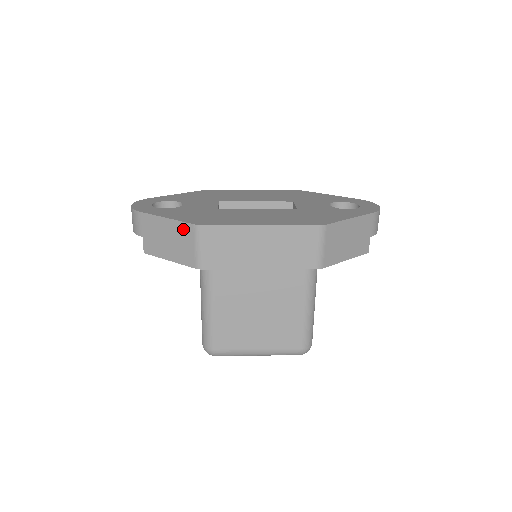
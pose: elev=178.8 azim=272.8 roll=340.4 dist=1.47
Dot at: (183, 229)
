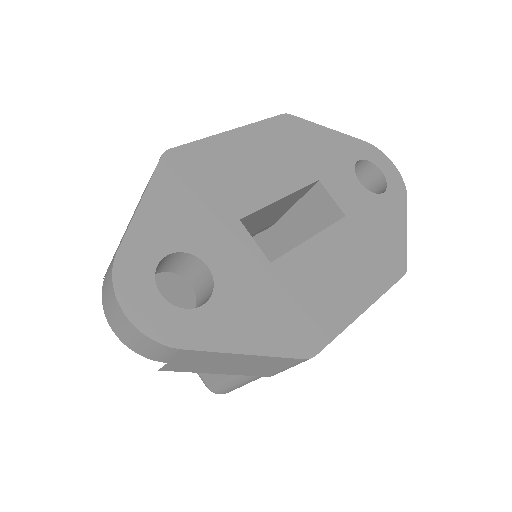
Dot at: (278, 361)
